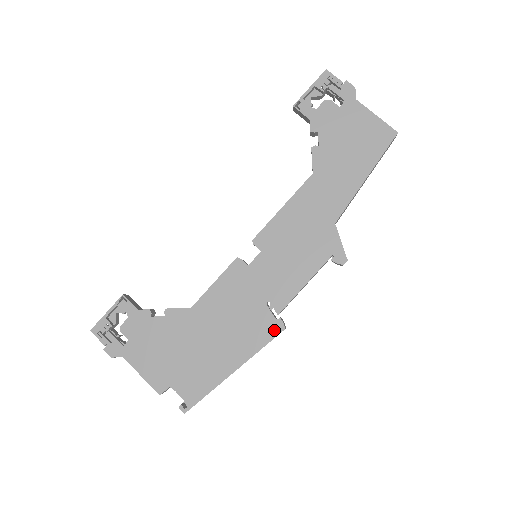
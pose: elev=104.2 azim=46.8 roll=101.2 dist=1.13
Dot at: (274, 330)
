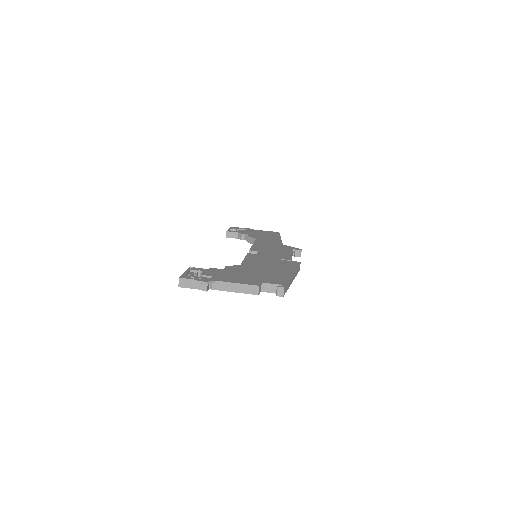
Dot at: (295, 263)
